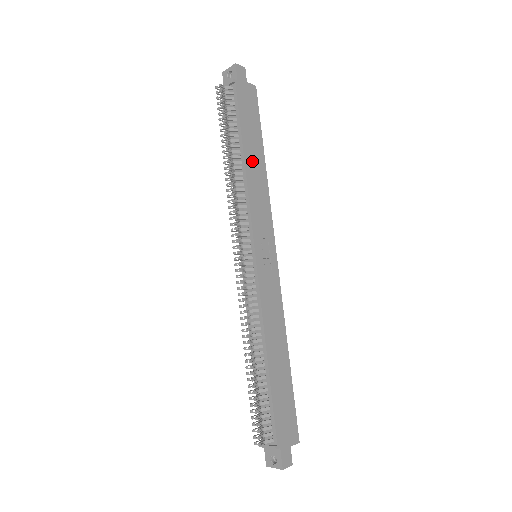
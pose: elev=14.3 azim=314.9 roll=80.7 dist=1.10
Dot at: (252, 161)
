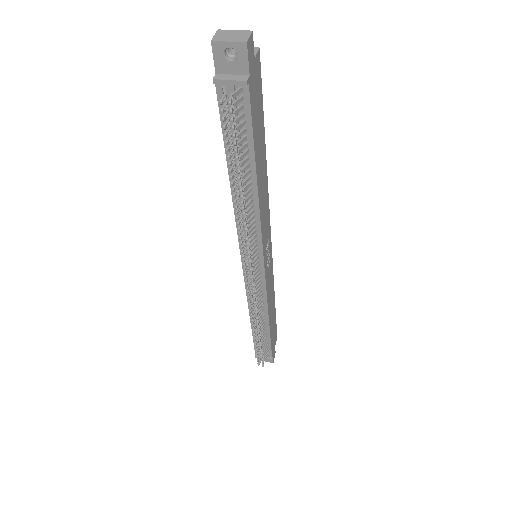
Dot at: (261, 177)
